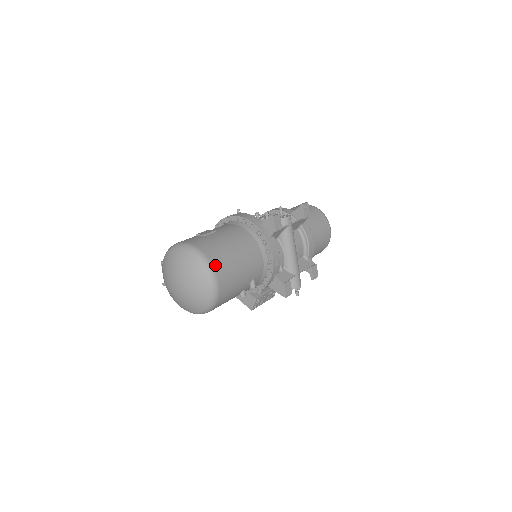
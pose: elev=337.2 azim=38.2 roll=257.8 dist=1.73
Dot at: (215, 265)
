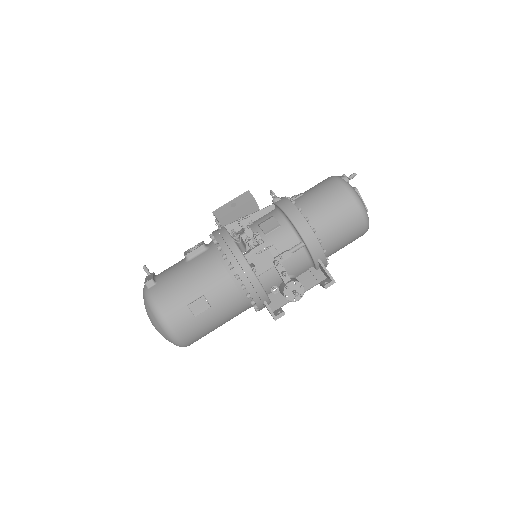
Dot at: occluded
